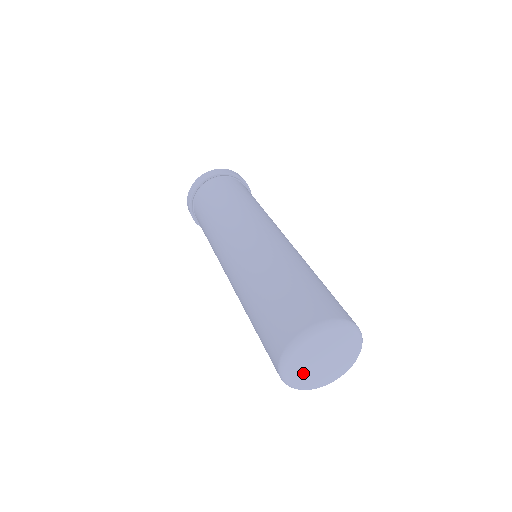
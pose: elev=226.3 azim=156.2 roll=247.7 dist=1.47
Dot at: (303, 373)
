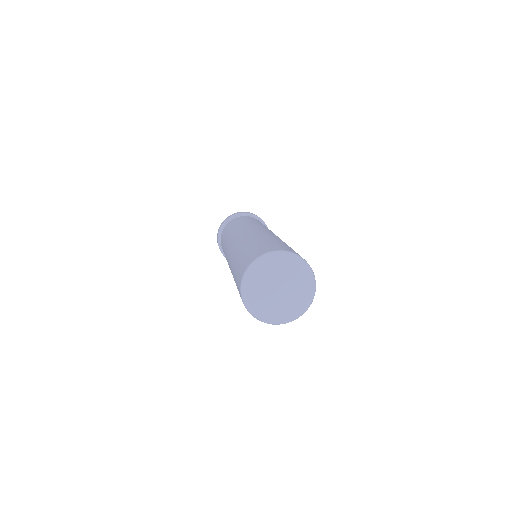
Dot at: (264, 303)
